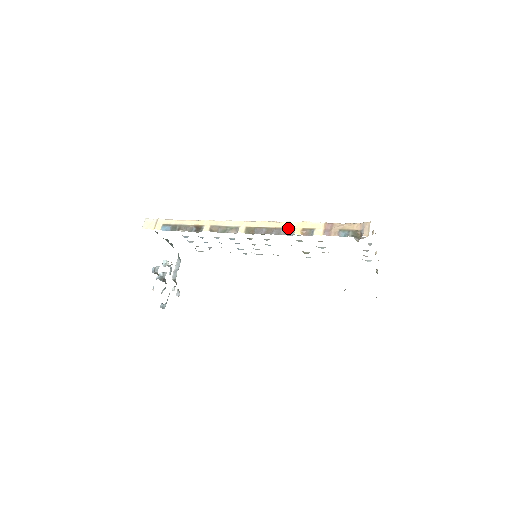
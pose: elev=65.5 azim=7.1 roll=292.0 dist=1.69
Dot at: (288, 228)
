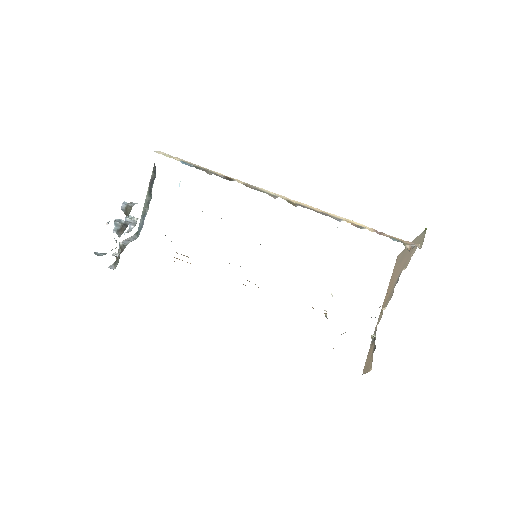
Dot at: (335, 217)
